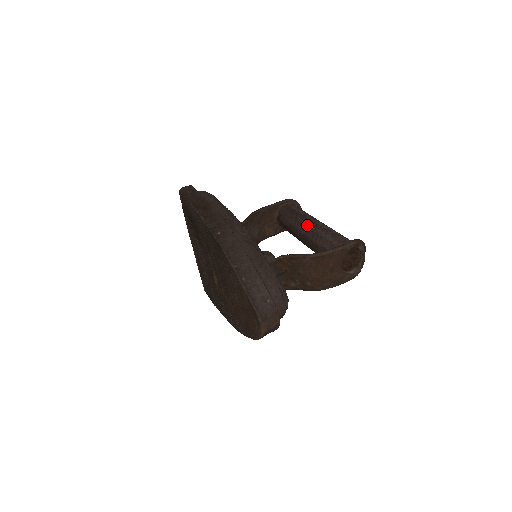
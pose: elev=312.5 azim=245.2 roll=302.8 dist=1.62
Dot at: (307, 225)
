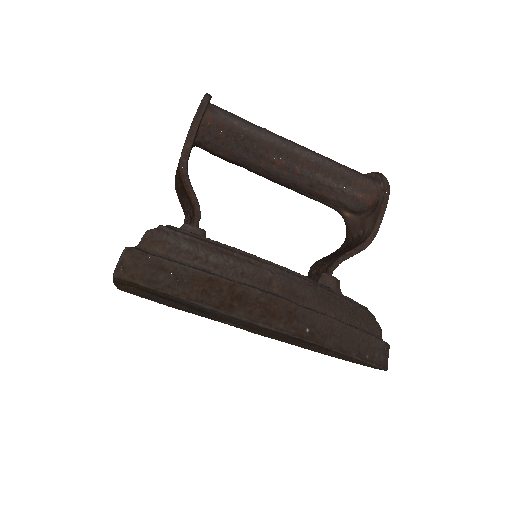
Dot at: (291, 167)
